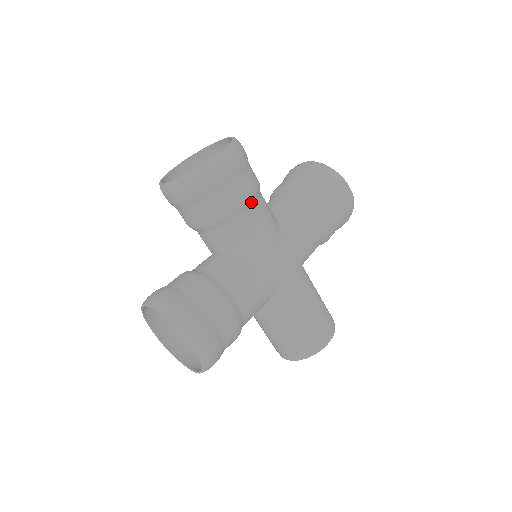
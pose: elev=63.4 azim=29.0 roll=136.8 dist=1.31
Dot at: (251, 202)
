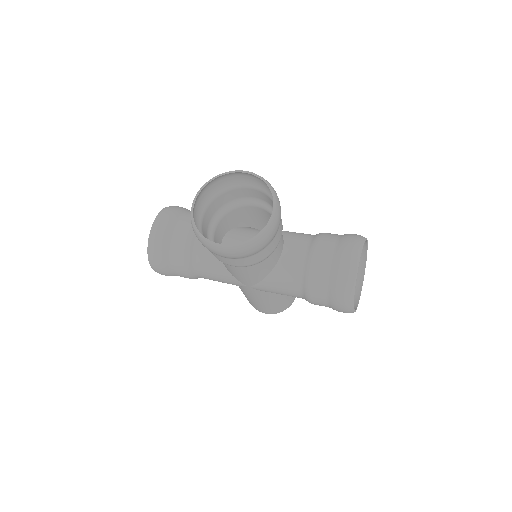
Dot at: (238, 266)
